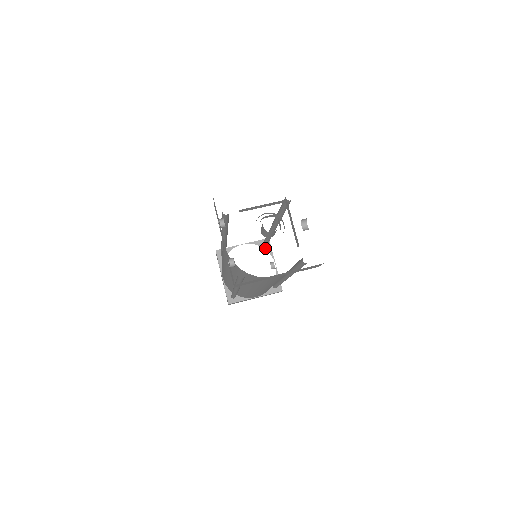
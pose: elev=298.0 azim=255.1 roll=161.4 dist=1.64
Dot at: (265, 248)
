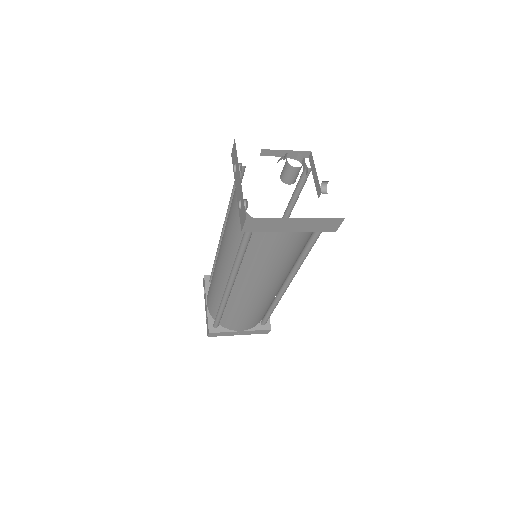
Dot at: occluded
